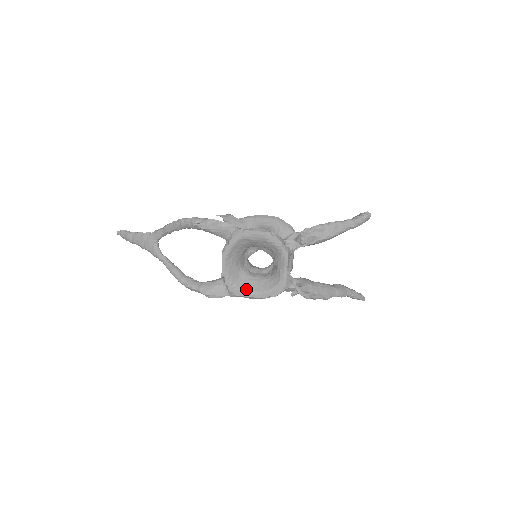
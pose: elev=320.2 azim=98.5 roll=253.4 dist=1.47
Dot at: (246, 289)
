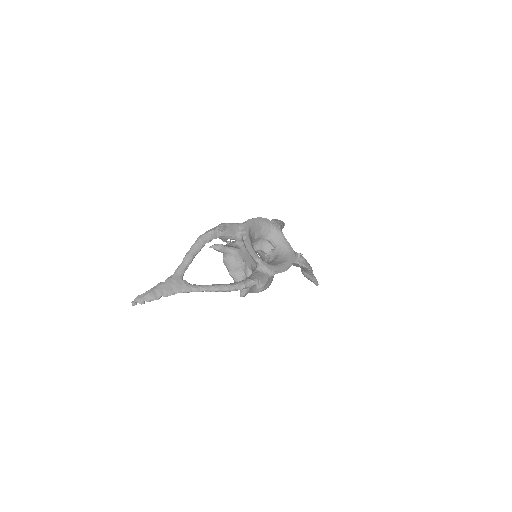
Dot at: (276, 264)
